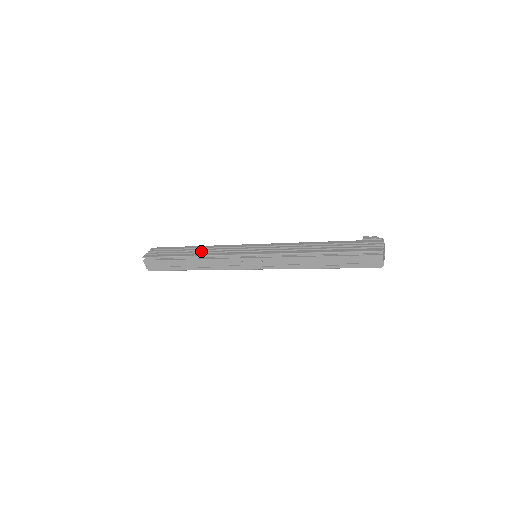
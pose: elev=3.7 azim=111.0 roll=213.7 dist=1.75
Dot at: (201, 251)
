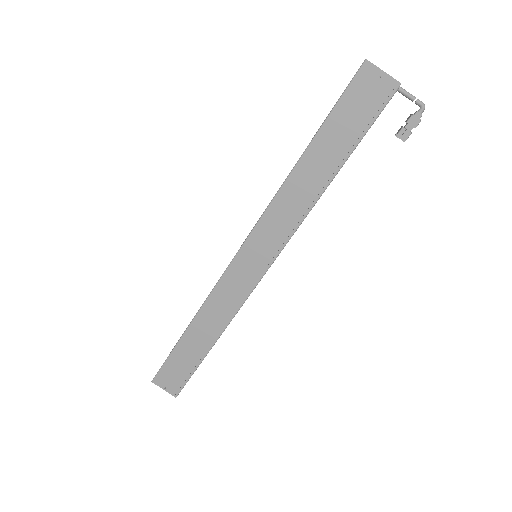
Dot at: occluded
